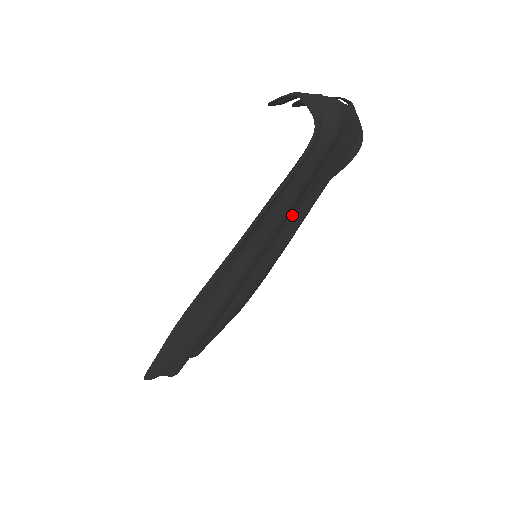
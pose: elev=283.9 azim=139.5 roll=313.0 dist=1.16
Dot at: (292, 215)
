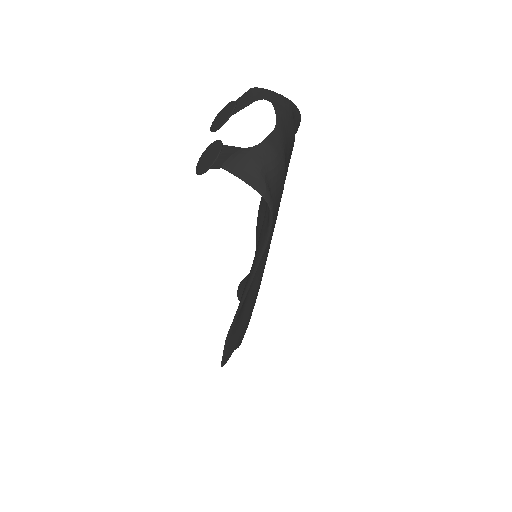
Dot at: occluded
